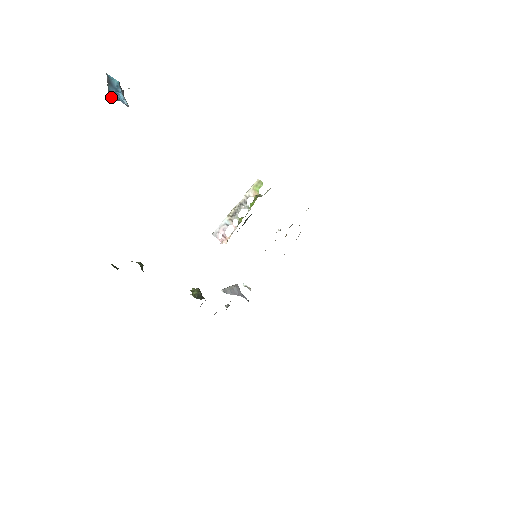
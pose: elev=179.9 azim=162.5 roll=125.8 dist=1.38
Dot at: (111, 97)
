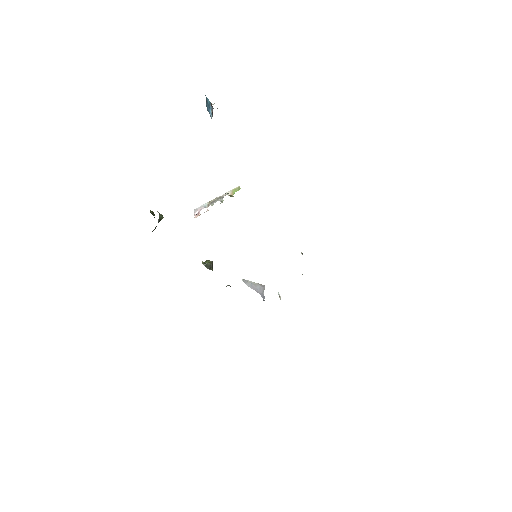
Dot at: (208, 111)
